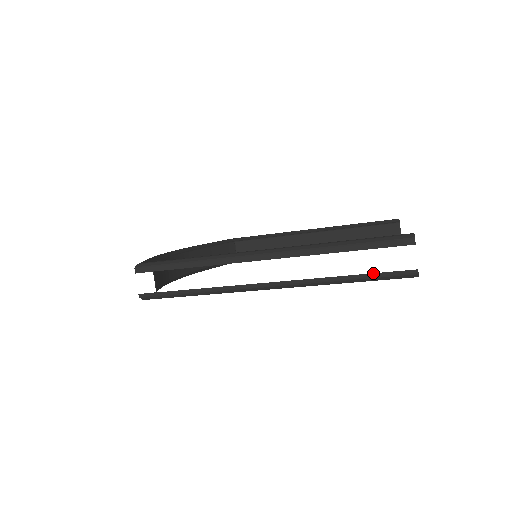
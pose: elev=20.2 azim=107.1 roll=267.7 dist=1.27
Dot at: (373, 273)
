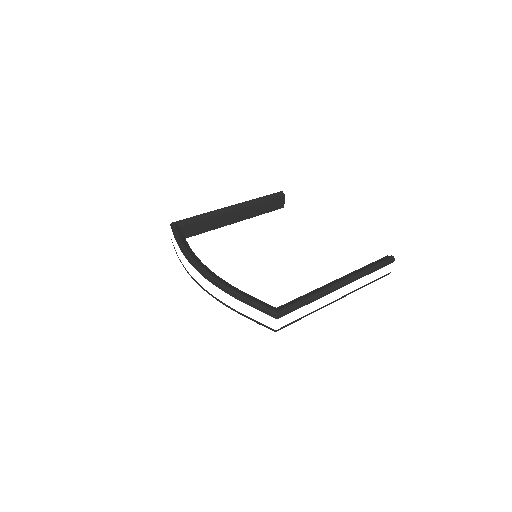
Dot at: (378, 278)
